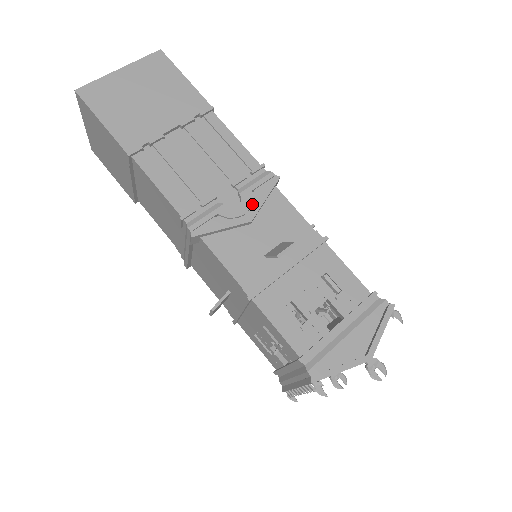
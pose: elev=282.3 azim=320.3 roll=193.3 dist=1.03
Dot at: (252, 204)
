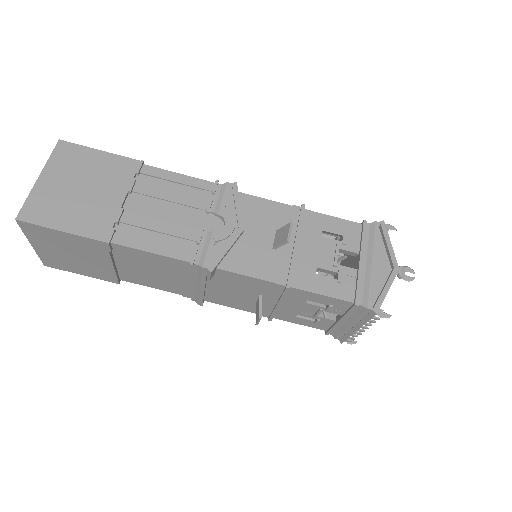
Dot at: (233, 216)
